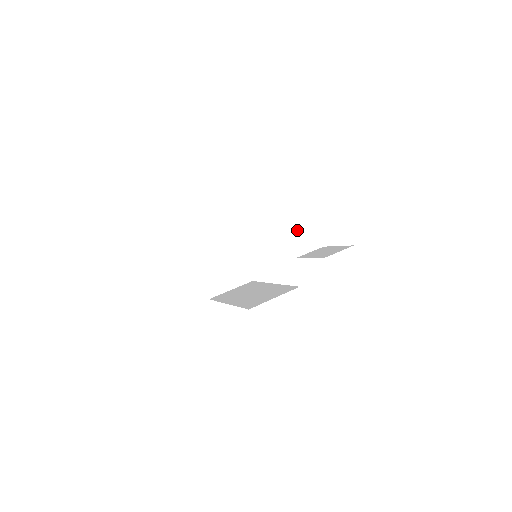
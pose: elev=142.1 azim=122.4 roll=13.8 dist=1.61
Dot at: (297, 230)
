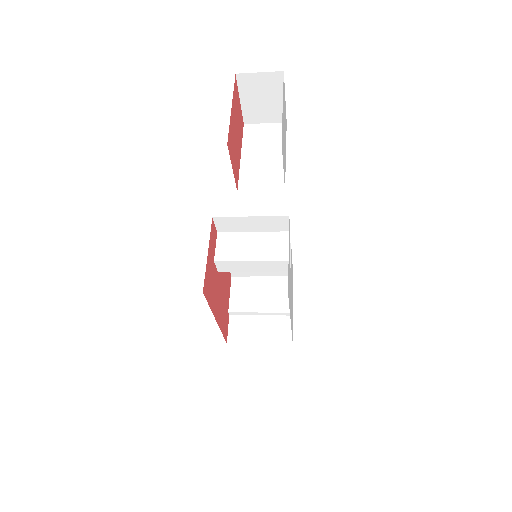
Dot at: (254, 165)
